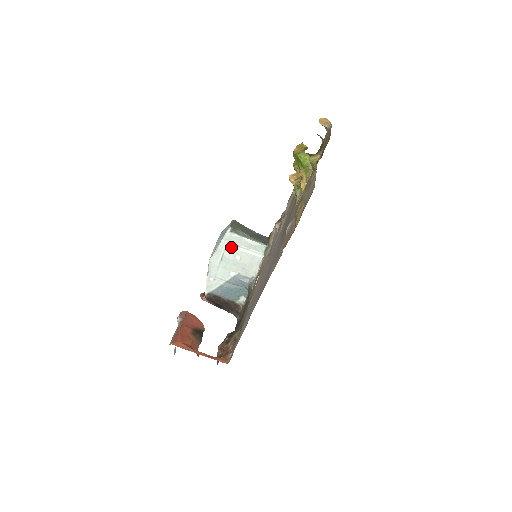
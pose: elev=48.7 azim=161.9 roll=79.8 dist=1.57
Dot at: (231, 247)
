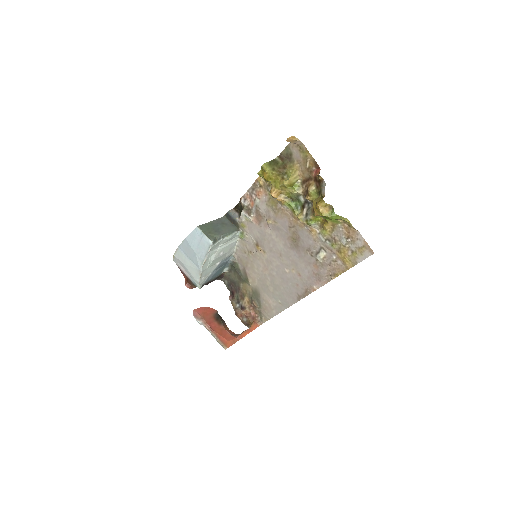
Dot at: (215, 252)
